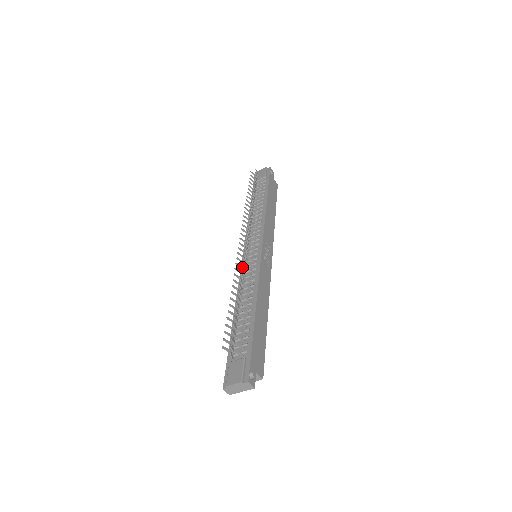
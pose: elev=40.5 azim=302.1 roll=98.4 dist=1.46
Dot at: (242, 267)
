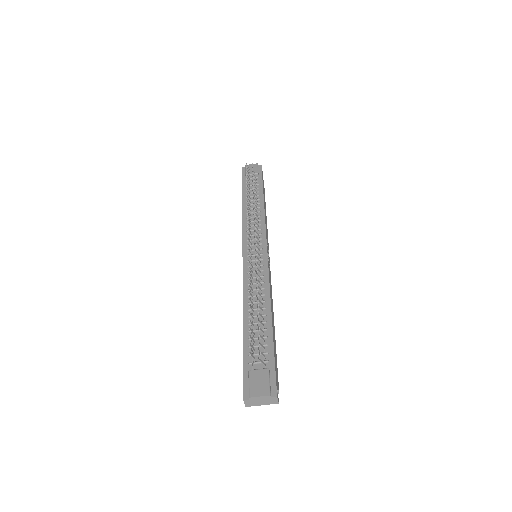
Dot at: (256, 266)
